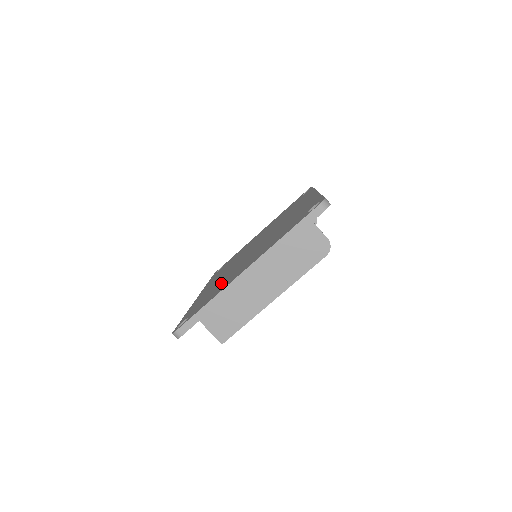
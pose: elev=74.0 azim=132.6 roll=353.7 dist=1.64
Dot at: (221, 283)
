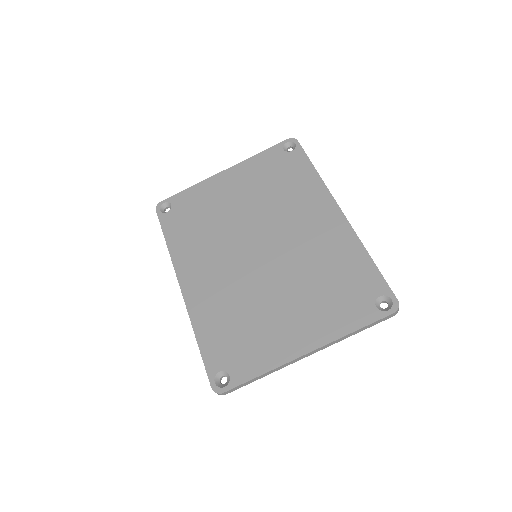
Dot at: (250, 323)
